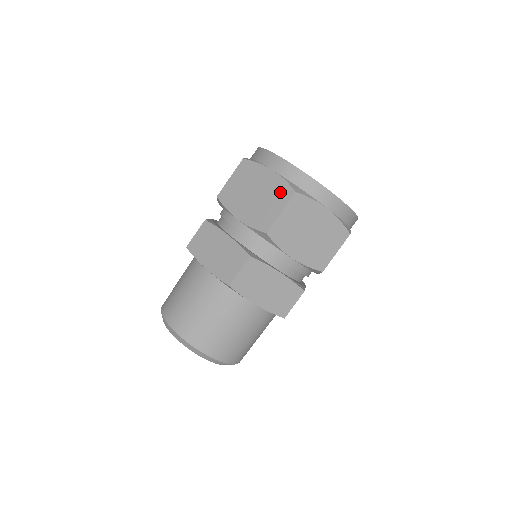
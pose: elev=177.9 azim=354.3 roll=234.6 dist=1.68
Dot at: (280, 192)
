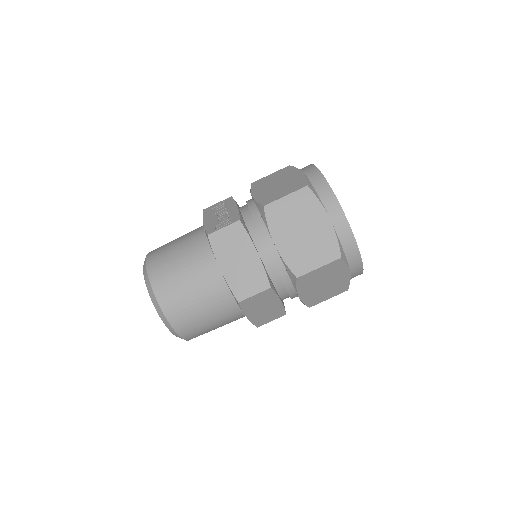
Dot at: (327, 248)
